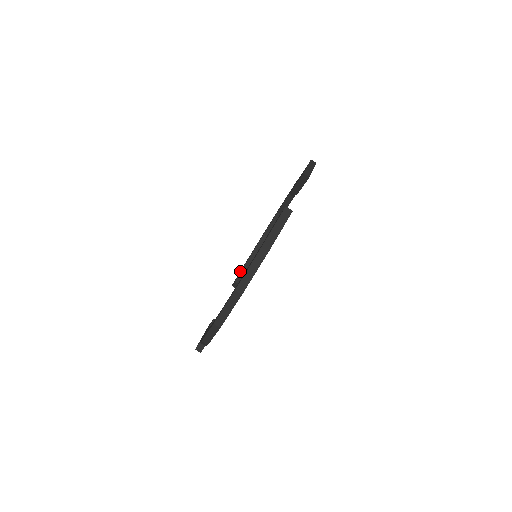
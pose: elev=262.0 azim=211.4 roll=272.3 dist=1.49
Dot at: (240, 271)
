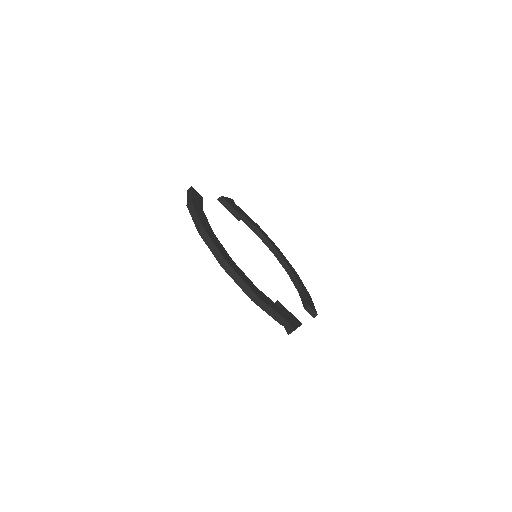
Dot at: occluded
